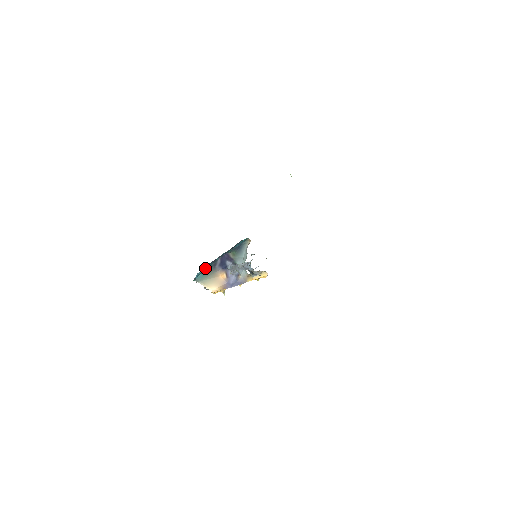
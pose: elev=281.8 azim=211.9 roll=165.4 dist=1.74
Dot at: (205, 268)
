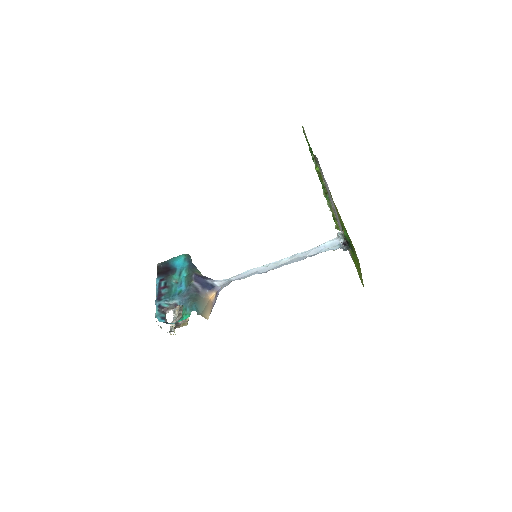
Dot at: (163, 306)
